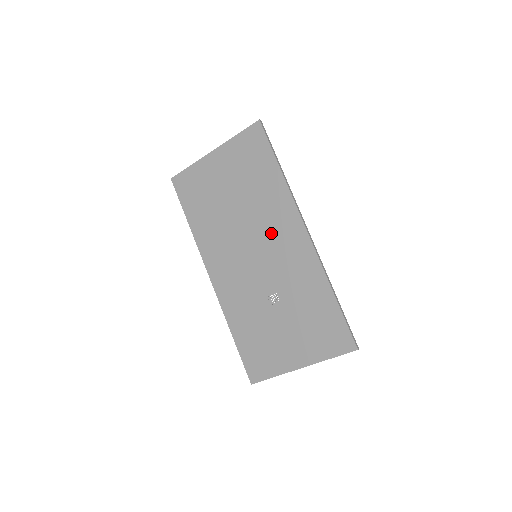
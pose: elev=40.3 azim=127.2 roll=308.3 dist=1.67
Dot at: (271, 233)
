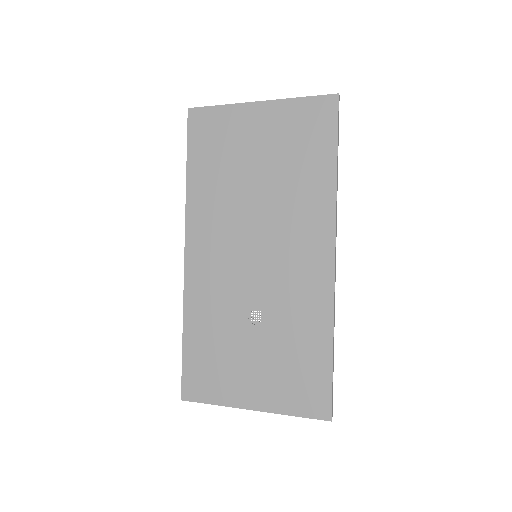
Dot at: (288, 238)
